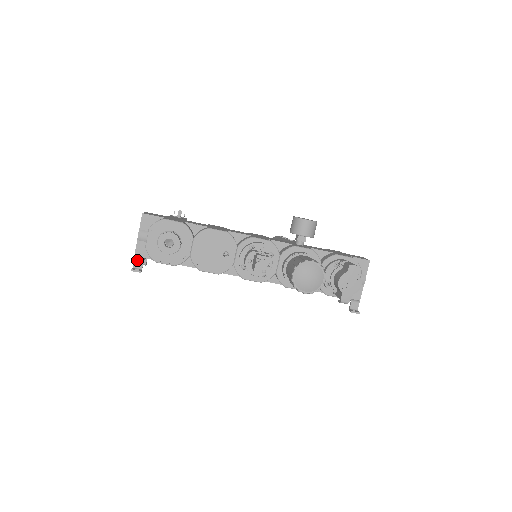
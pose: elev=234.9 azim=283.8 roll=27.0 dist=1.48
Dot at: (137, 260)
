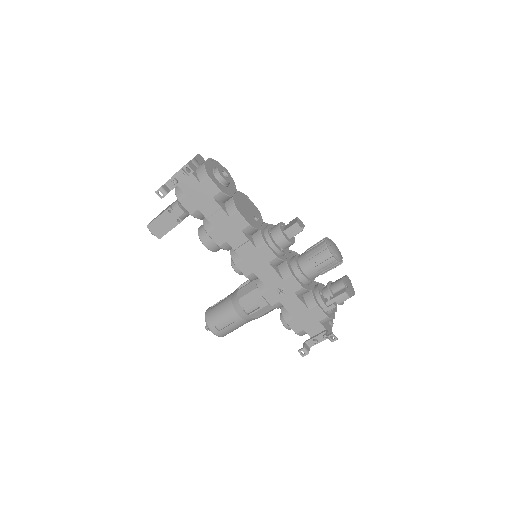
Dot at: (188, 168)
